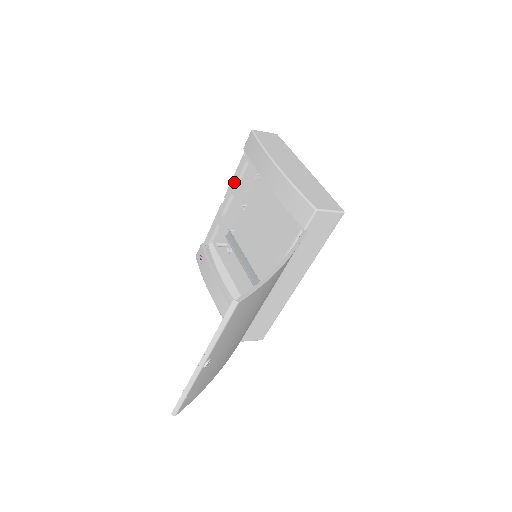
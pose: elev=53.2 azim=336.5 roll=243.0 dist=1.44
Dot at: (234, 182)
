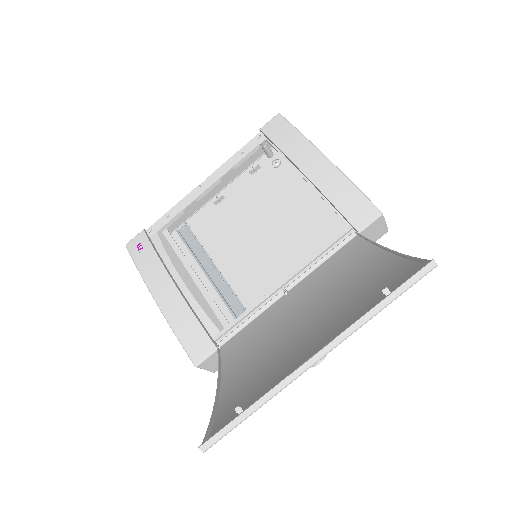
Dot at: (231, 164)
